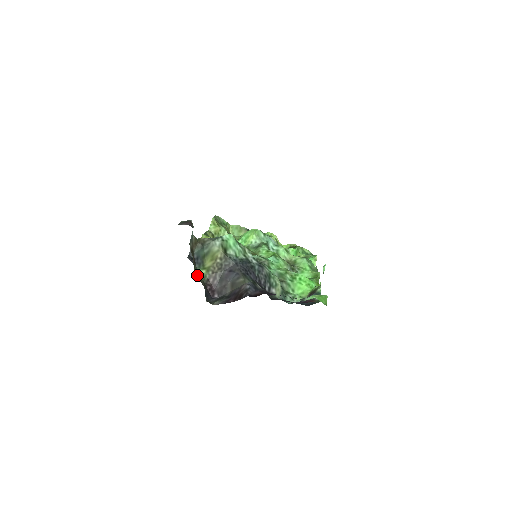
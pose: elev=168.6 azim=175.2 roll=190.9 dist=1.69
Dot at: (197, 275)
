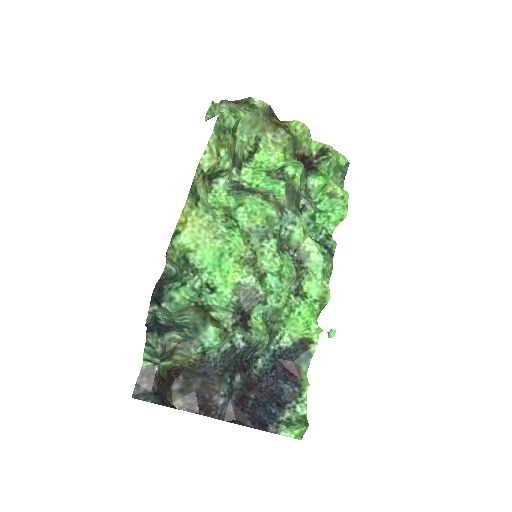
Dot at: occluded
